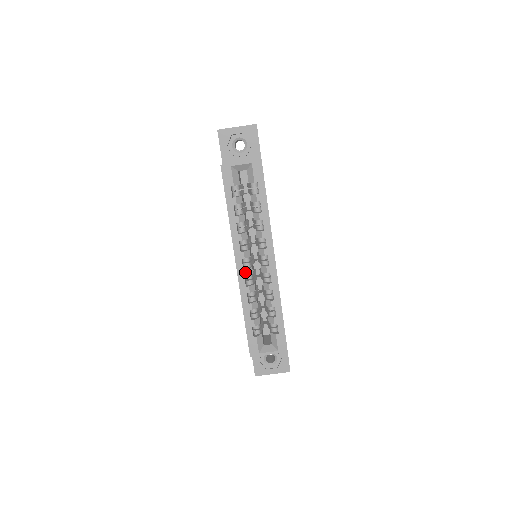
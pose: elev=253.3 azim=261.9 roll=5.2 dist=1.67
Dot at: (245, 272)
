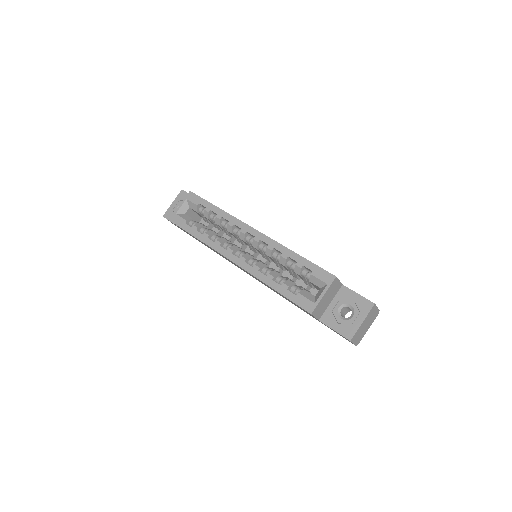
Dot at: (242, 259)
